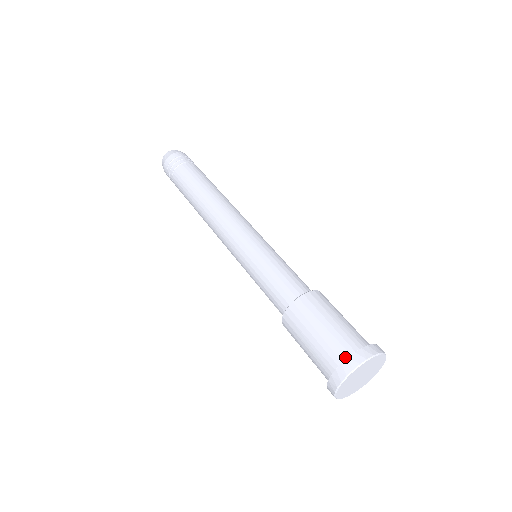
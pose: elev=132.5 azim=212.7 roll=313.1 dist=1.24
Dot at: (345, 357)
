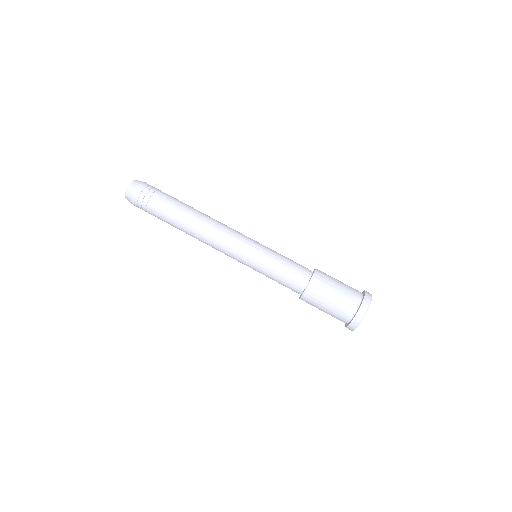
Dot at: (349, 319)
